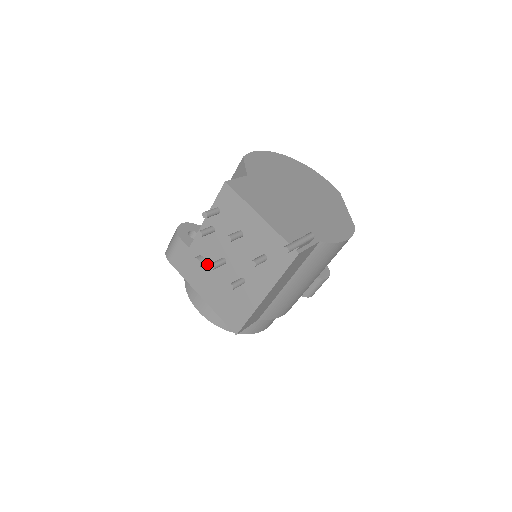
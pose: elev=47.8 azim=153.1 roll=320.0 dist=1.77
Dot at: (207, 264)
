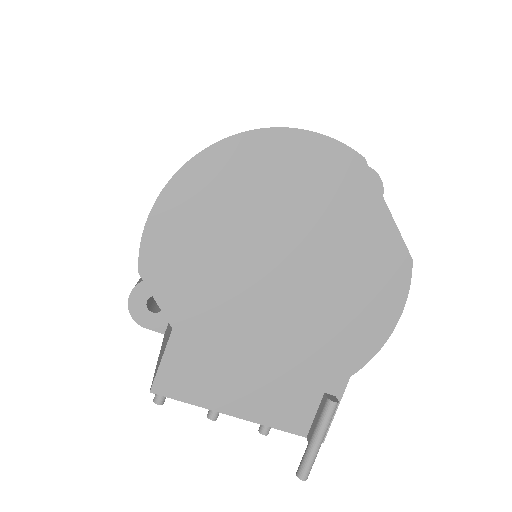
Dot at: occluded
